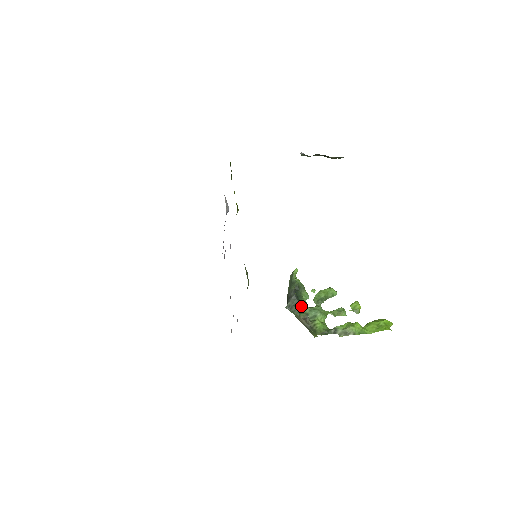
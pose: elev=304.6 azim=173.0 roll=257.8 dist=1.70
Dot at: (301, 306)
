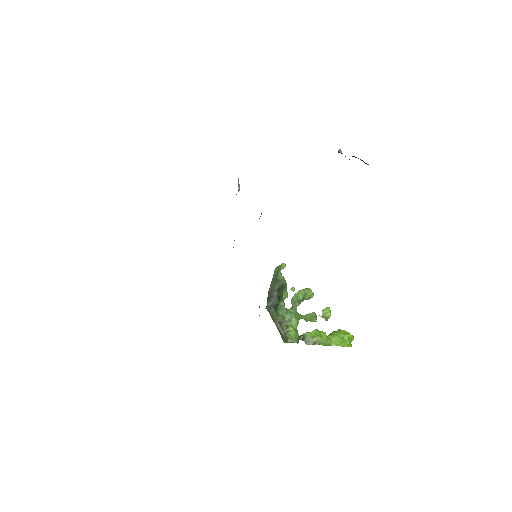
Dot at: (279, 307)
